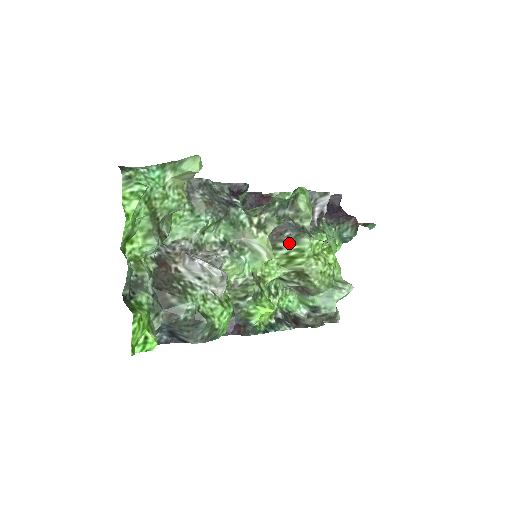
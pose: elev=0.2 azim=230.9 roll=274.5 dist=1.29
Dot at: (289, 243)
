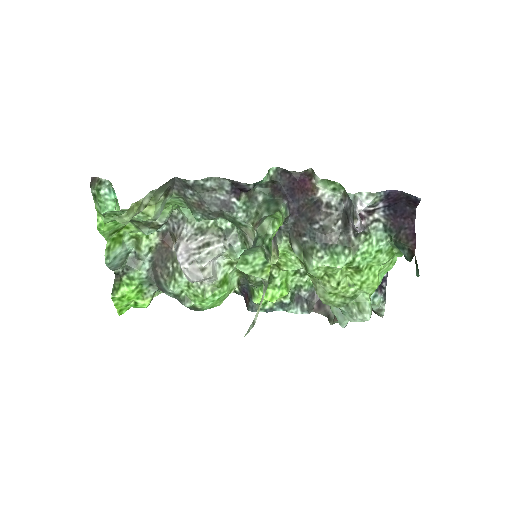
Dot at: (302, 250)
